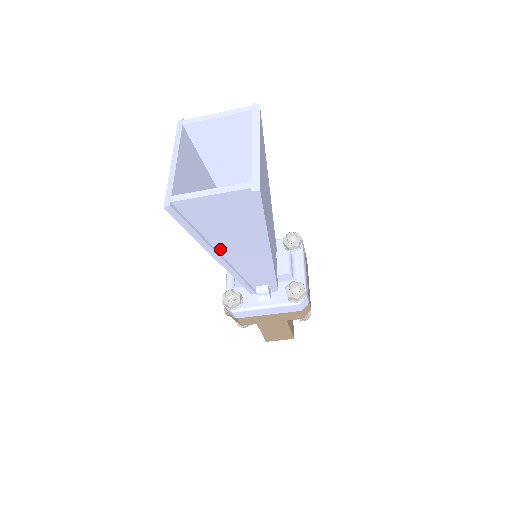
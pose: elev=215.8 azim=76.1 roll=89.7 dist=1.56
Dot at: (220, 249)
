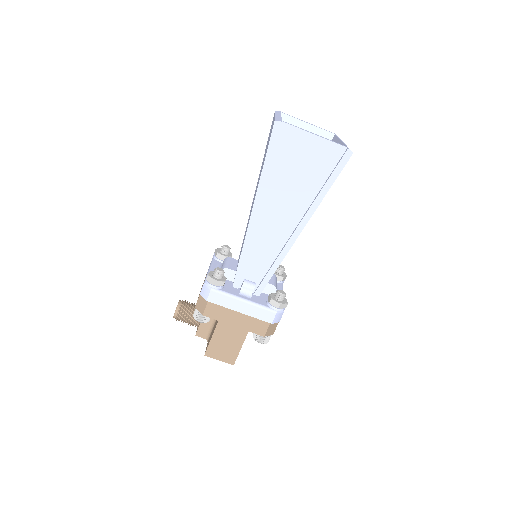
Dot at: (264, 205)
